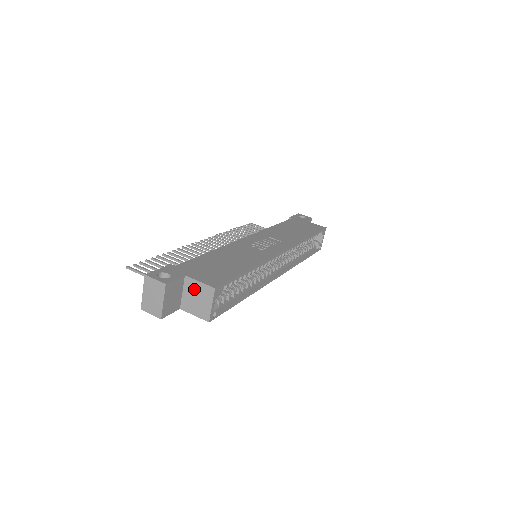
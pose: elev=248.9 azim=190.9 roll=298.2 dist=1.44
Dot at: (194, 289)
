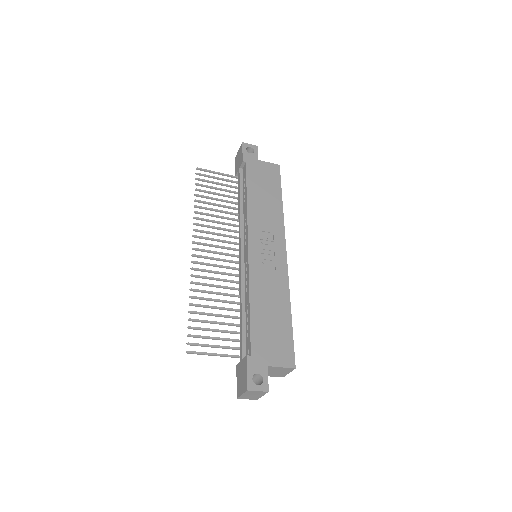
Dot at: (275, 370)
